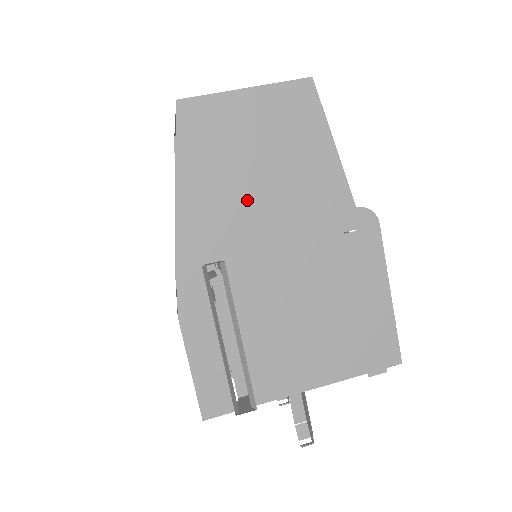
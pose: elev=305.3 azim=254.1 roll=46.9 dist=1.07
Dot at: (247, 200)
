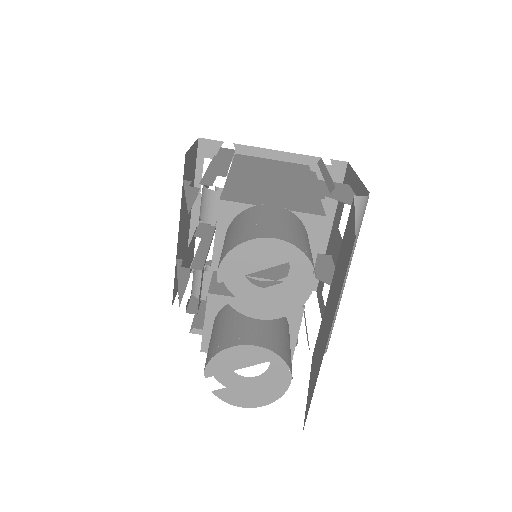
Dot at: occluded
